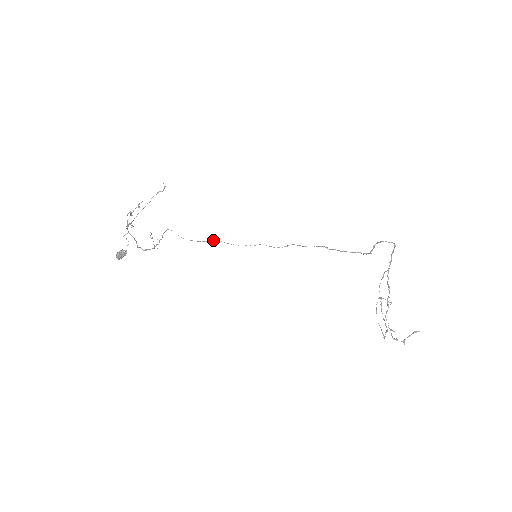
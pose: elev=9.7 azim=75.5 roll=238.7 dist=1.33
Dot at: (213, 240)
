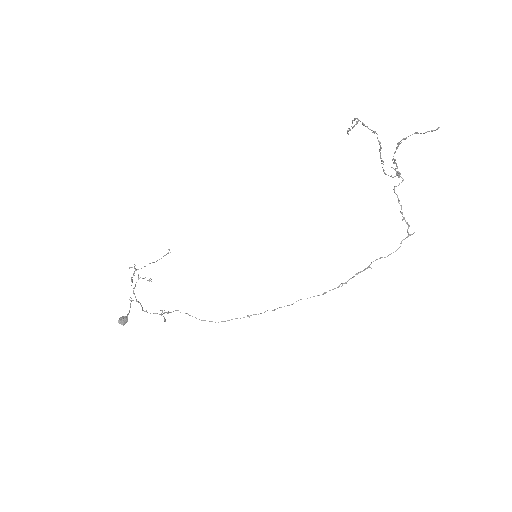
Dot at: (236, 318)
